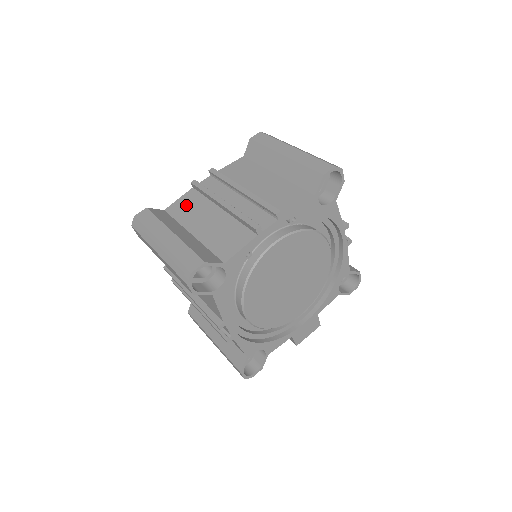
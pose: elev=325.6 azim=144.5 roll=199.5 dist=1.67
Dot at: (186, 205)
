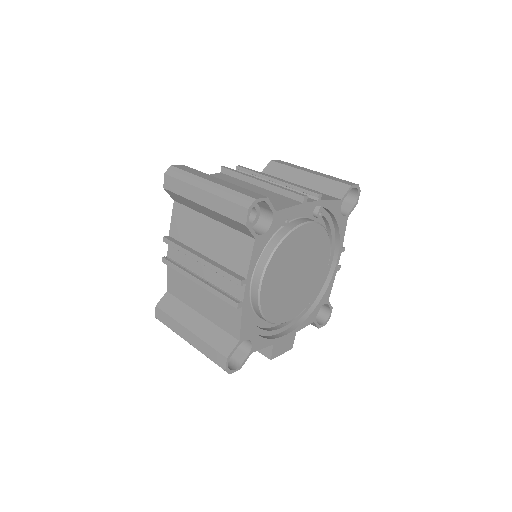
Dot at: occluded
